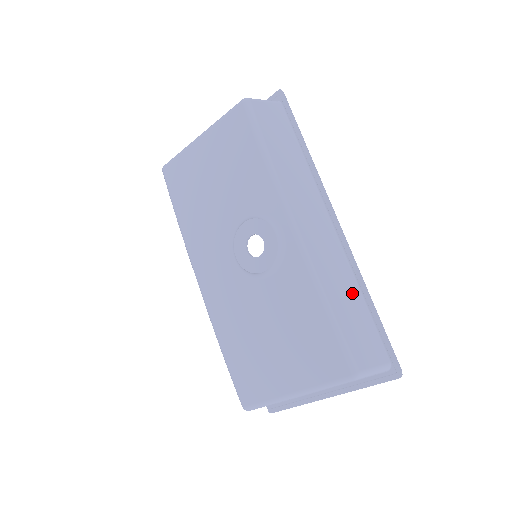
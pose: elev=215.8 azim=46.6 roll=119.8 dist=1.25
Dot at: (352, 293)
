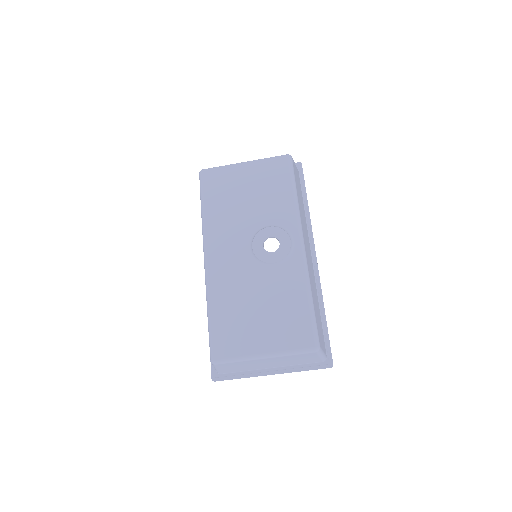
Dot at: (317, 302)
